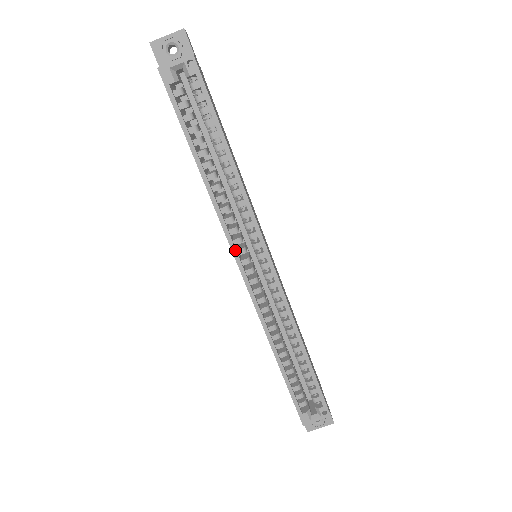
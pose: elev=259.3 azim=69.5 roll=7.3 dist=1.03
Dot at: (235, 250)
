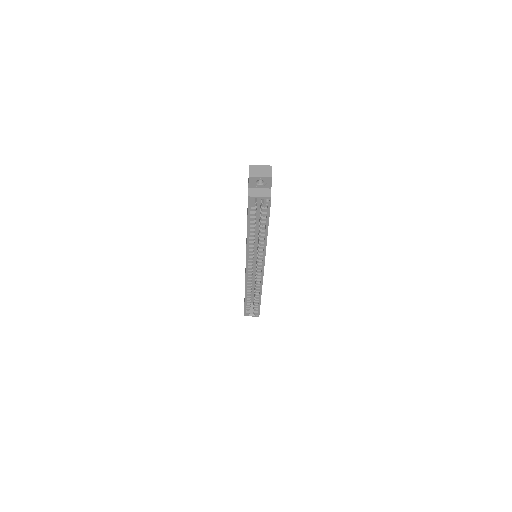
Dot at: (248, 262)
